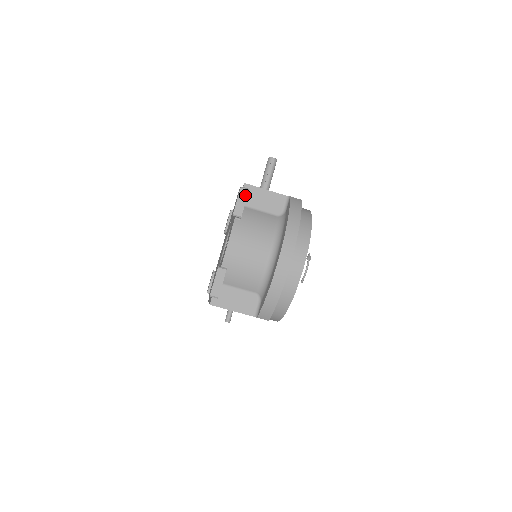
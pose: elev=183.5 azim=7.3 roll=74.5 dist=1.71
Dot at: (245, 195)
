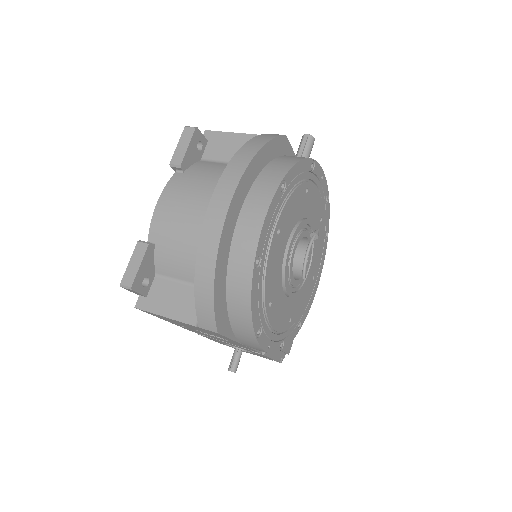
Dot at: (189, 135)
